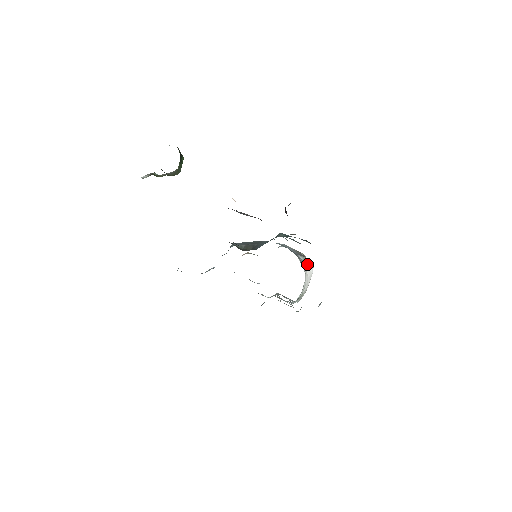
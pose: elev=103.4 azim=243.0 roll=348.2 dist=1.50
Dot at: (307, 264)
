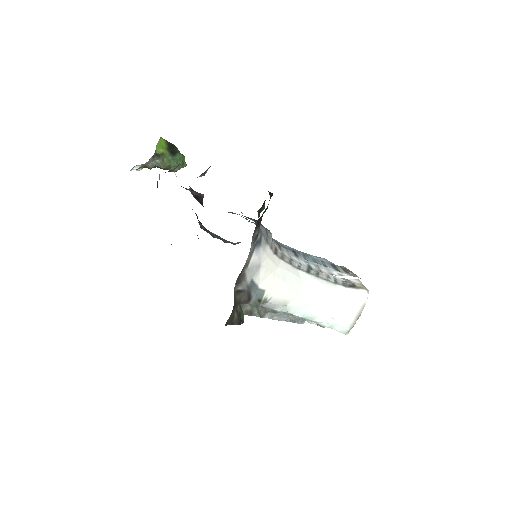
Dot at: (357, 286)
